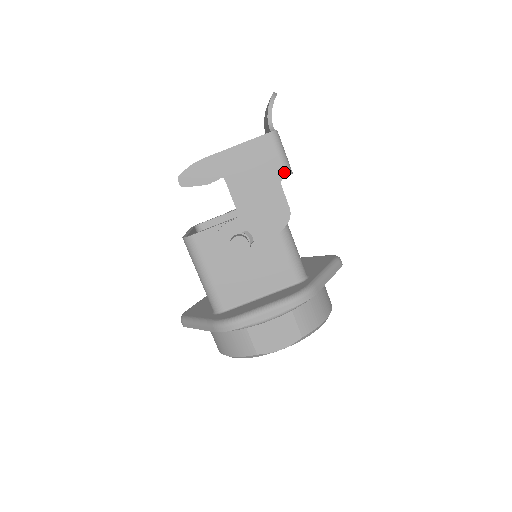
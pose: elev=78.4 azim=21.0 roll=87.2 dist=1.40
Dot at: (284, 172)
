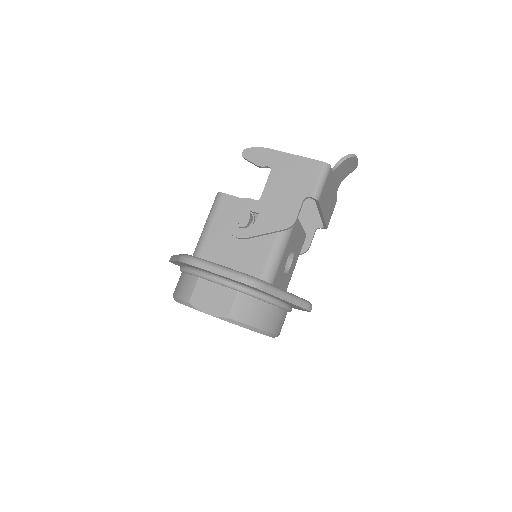
Dot at: (312, 193)
